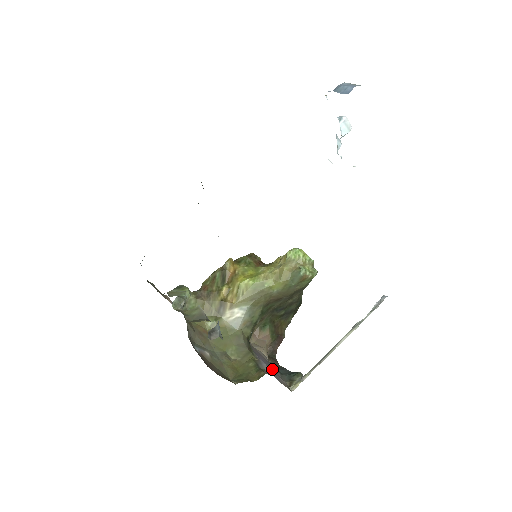
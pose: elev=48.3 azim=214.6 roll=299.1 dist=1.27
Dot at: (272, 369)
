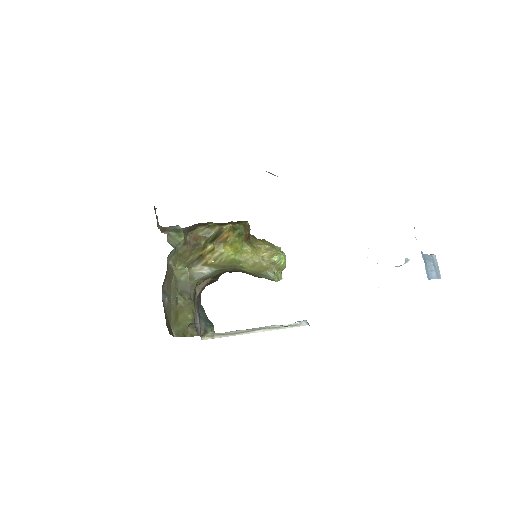
Dot at: occluded
